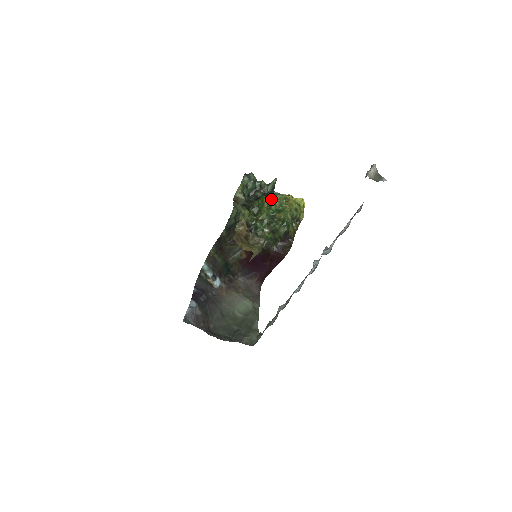
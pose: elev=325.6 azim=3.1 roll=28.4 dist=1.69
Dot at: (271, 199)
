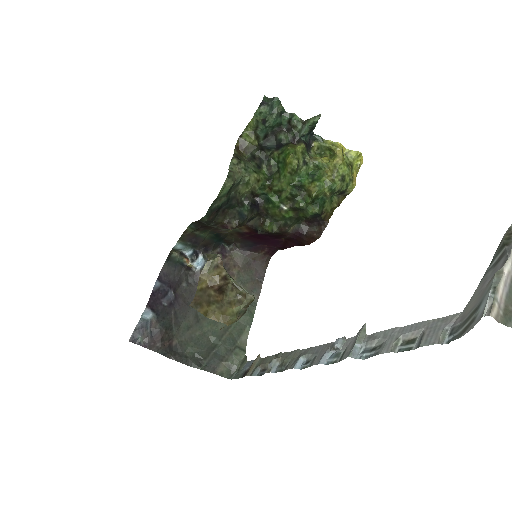
Dot at: (302, 154)
